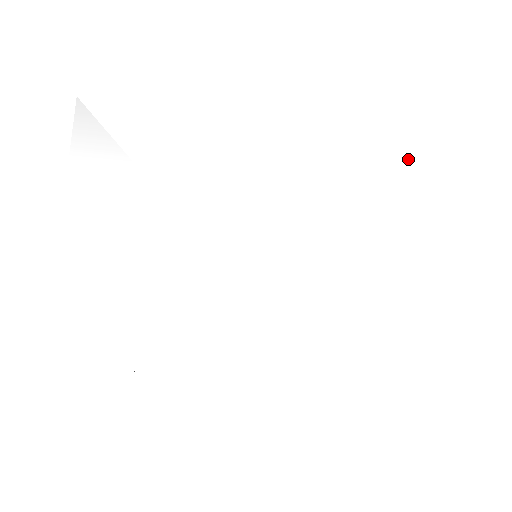
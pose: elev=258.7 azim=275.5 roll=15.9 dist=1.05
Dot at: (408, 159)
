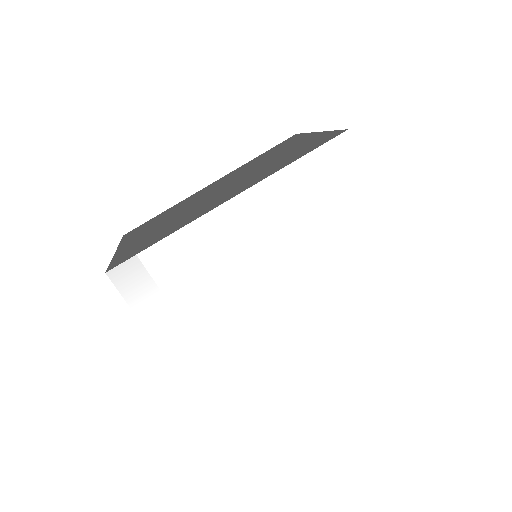
Dot at: (325, 168)
